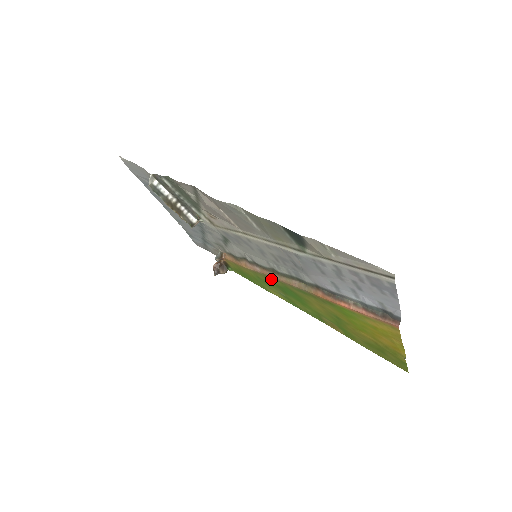
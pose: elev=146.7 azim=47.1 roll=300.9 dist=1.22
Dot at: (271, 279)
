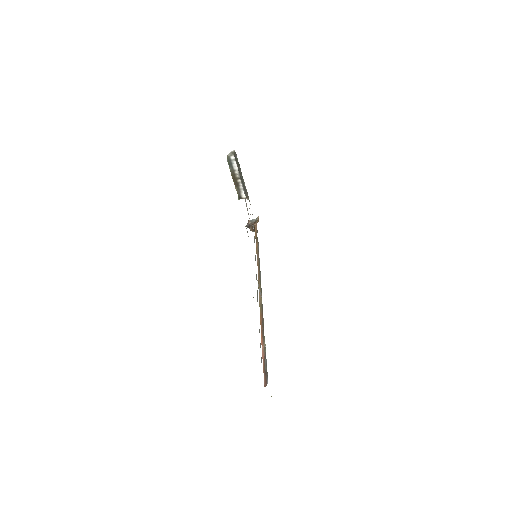
Dot at: occluded
